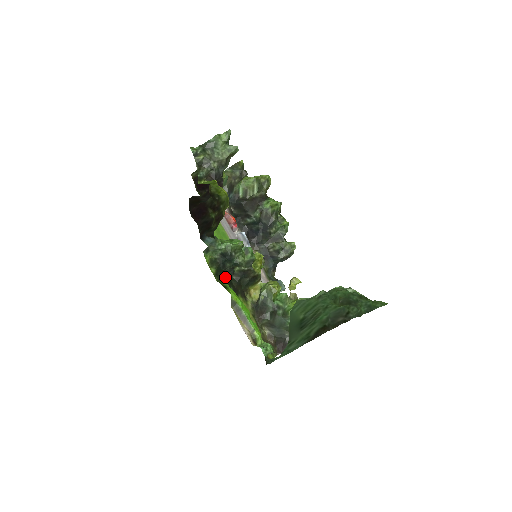
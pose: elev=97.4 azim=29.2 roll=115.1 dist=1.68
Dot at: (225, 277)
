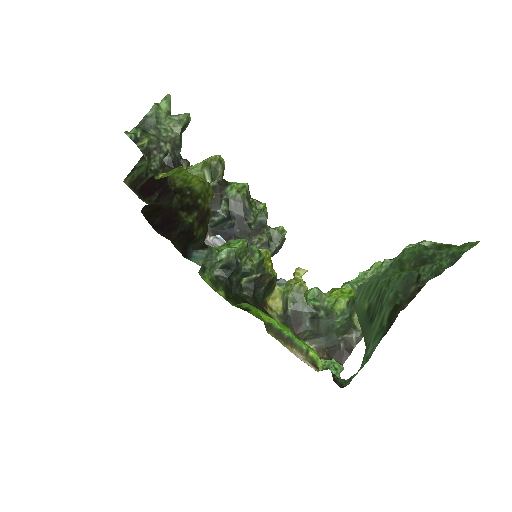
Dot at: (236, 297)
